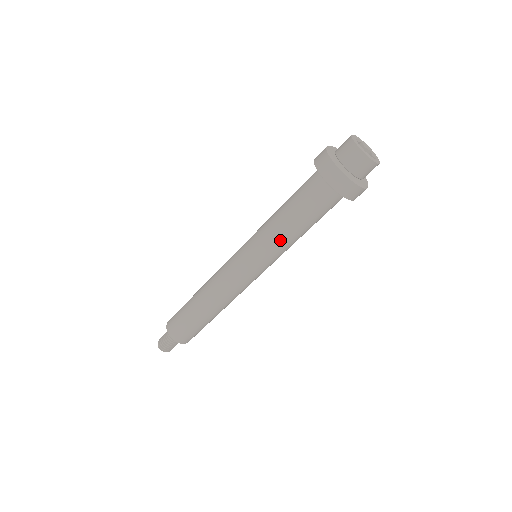
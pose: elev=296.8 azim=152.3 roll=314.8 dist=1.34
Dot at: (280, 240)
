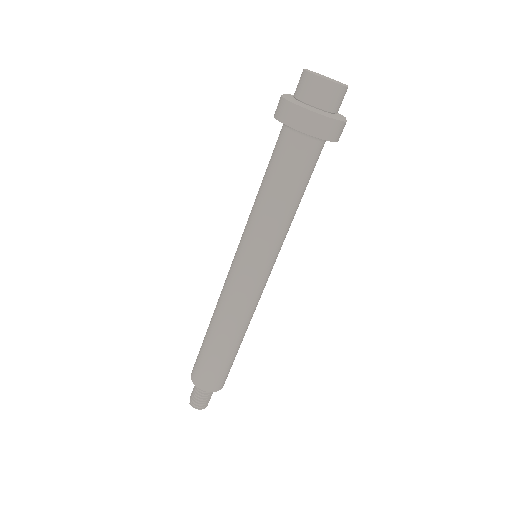
Dot at: (263, 219)
